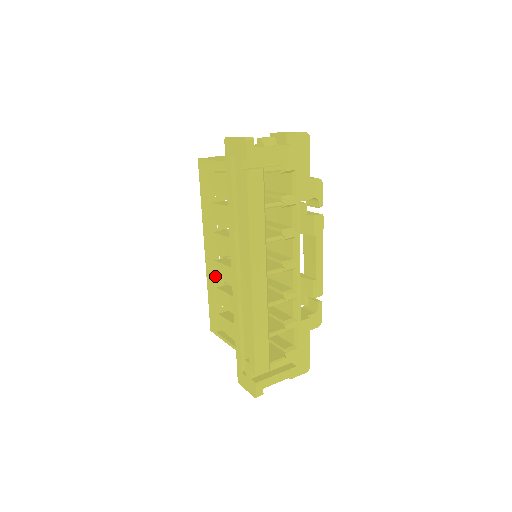
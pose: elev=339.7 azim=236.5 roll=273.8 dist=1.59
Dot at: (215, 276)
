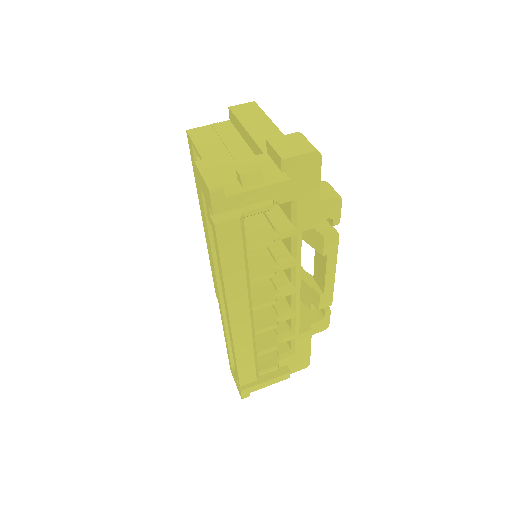
Dot at: occluded
